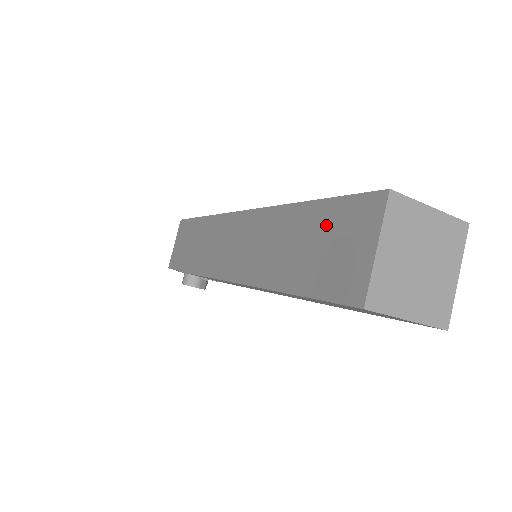
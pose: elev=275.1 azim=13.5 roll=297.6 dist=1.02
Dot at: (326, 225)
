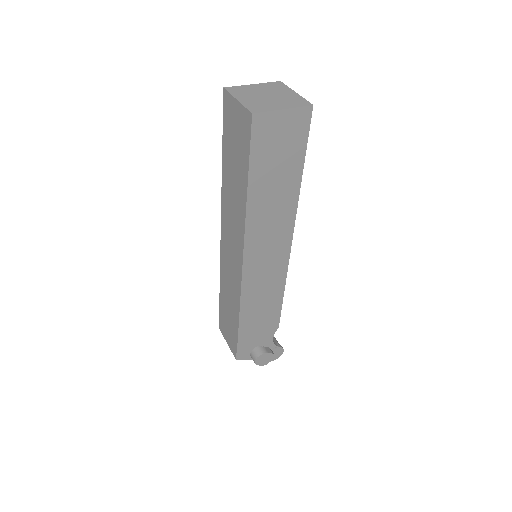
Dot at: (229, 142)
